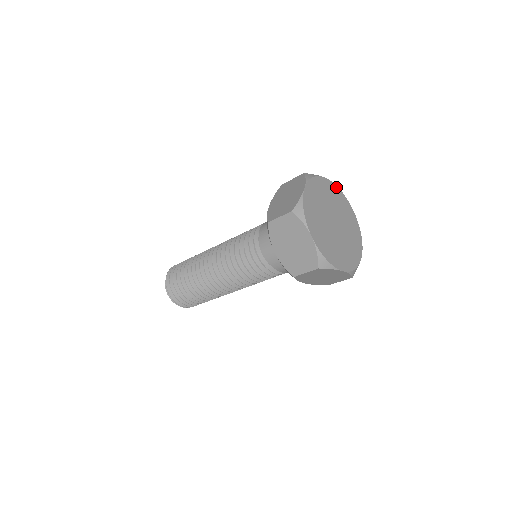
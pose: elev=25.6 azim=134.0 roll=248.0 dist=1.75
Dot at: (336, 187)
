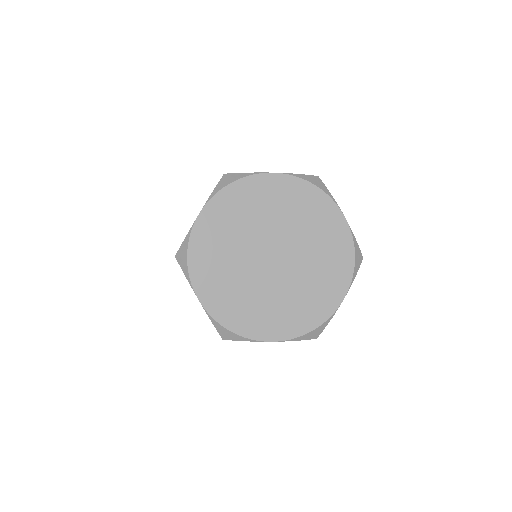
Dot at: (219, 195)
